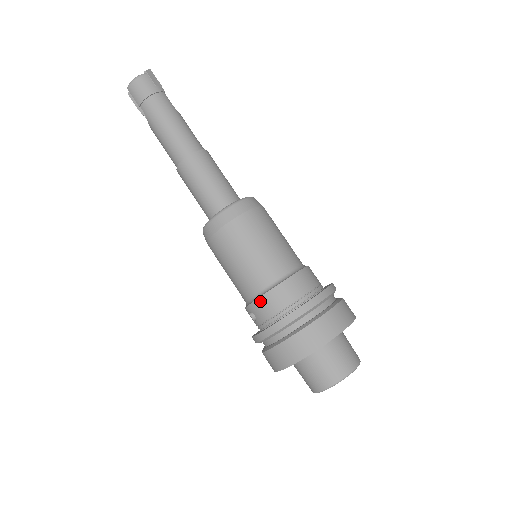
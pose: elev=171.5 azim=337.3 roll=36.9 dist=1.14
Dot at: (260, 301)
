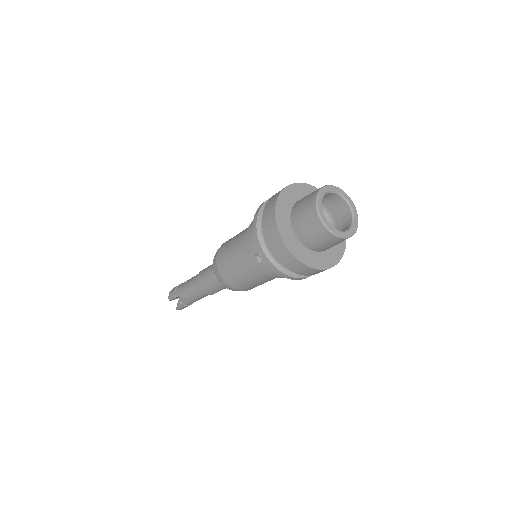
Dot at: (248, 240)
